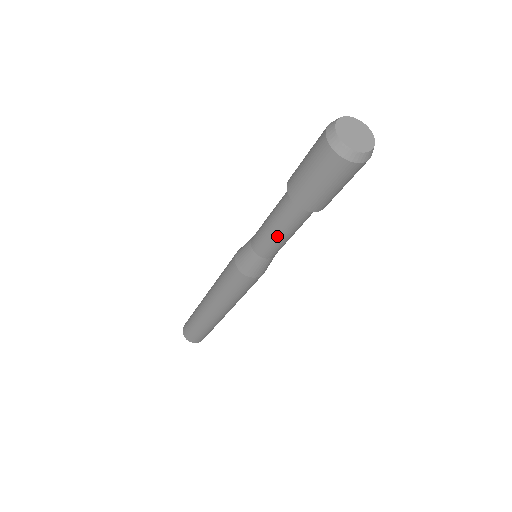
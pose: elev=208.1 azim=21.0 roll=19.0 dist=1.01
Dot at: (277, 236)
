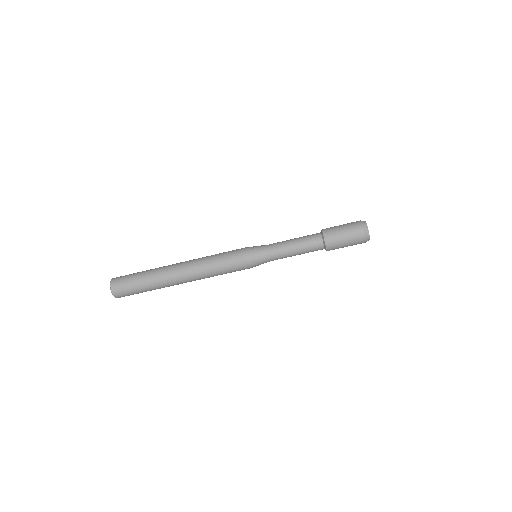
Dot at: (295, 255)
